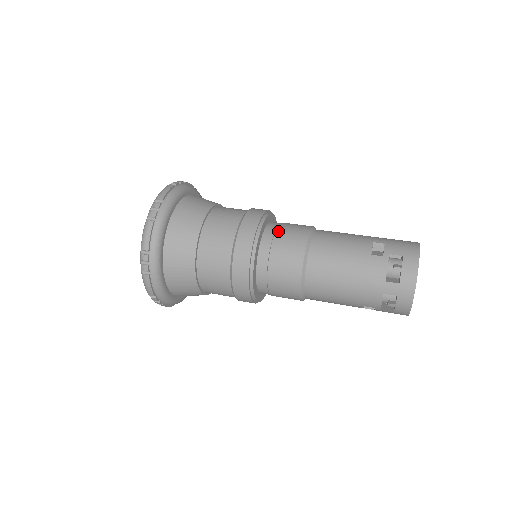
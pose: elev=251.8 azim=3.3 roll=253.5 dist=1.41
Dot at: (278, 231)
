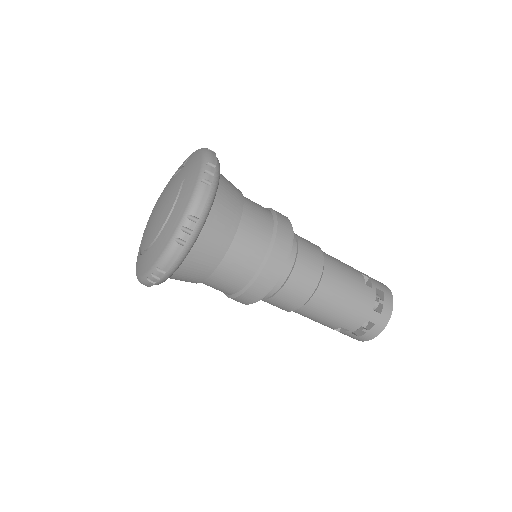
Dot at: (299, 240)
